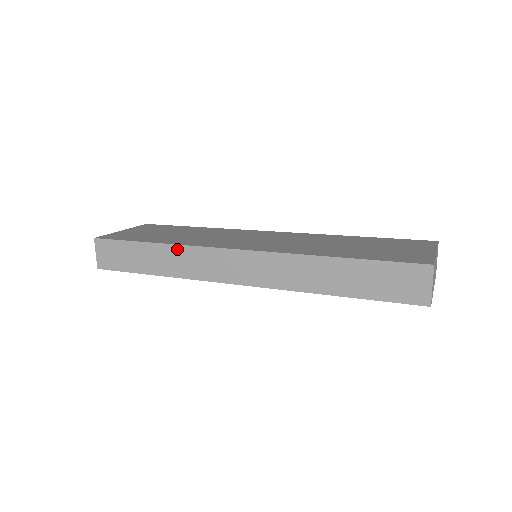
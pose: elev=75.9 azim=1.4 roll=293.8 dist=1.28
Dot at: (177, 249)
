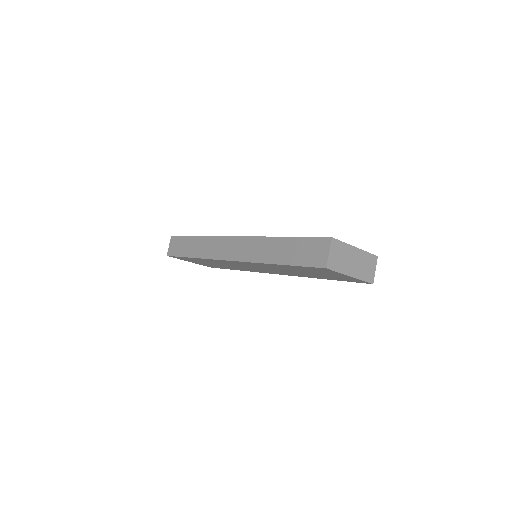
Dot at: (207, 239)
